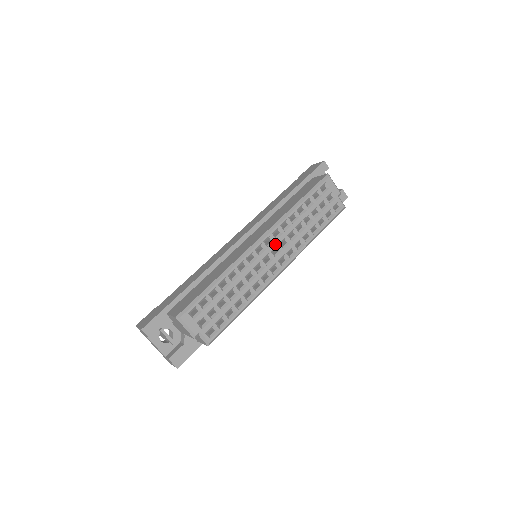
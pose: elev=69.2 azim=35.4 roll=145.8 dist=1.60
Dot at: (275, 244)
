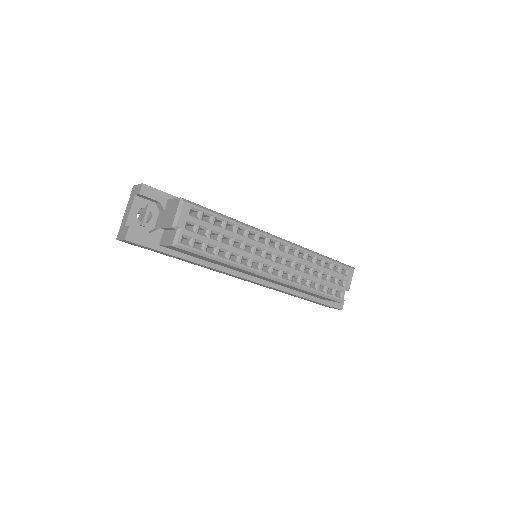
Dot at: (285, 255)
